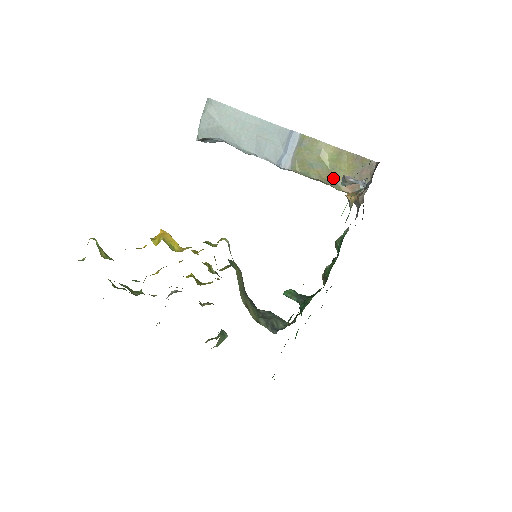
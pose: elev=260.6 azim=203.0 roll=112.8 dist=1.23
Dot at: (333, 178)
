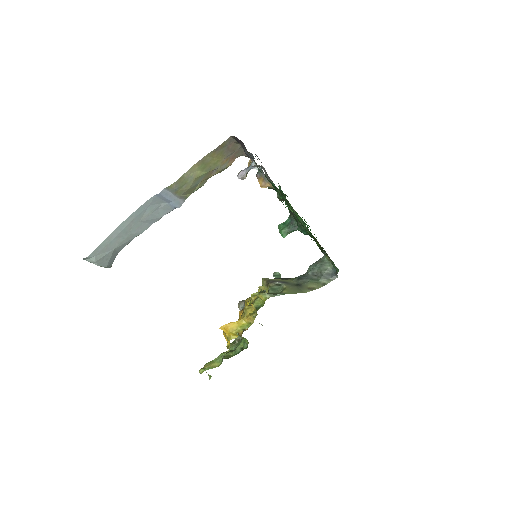
Dot at: (216, 171)
